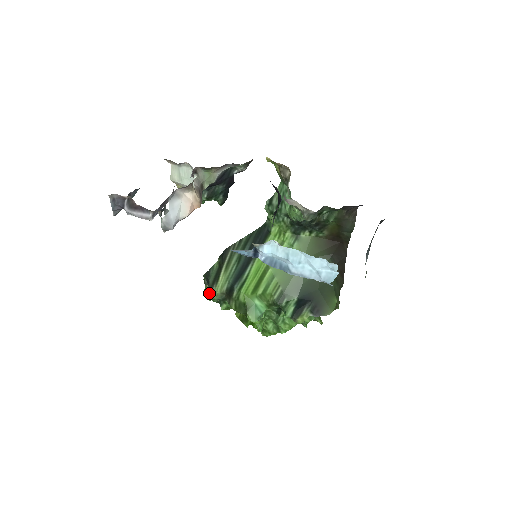
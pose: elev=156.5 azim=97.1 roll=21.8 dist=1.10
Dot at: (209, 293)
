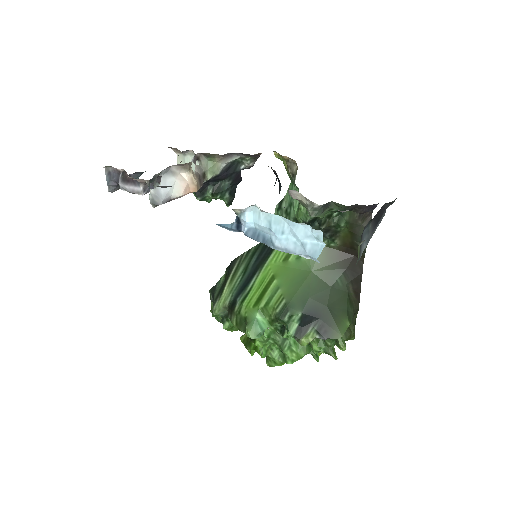
Dot at: occluded
